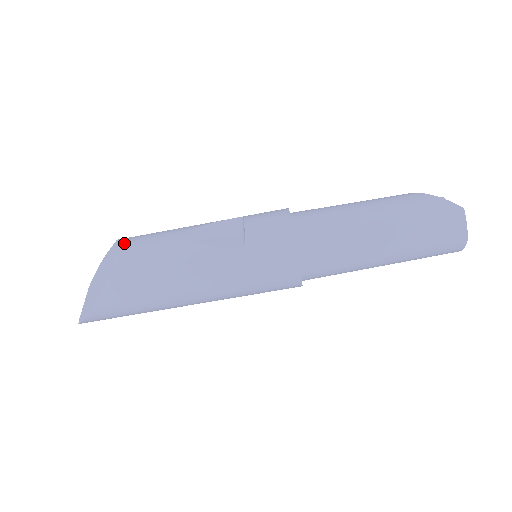
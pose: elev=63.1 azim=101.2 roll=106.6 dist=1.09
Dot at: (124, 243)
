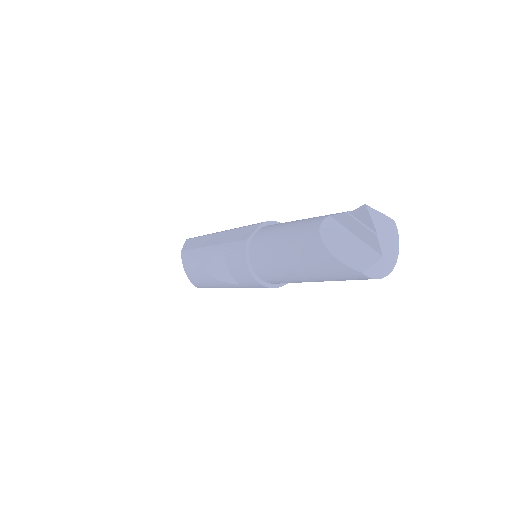
Dot at: (185, 269)
